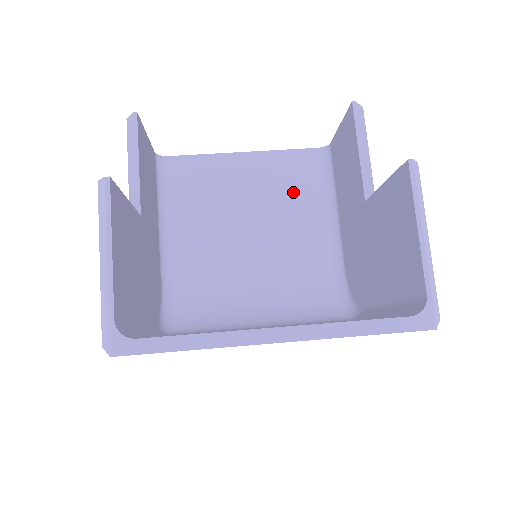
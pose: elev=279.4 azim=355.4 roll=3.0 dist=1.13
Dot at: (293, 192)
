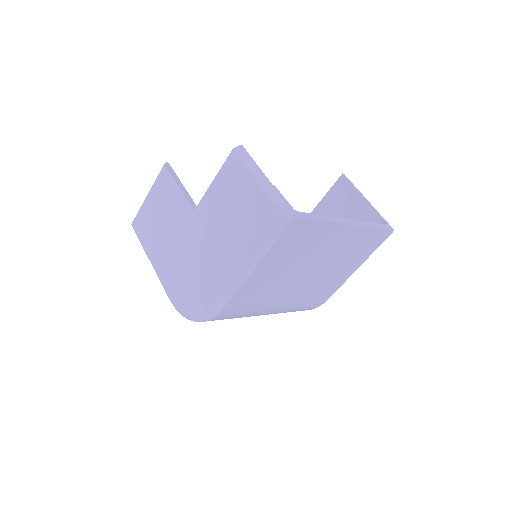
Dot at: occluded
